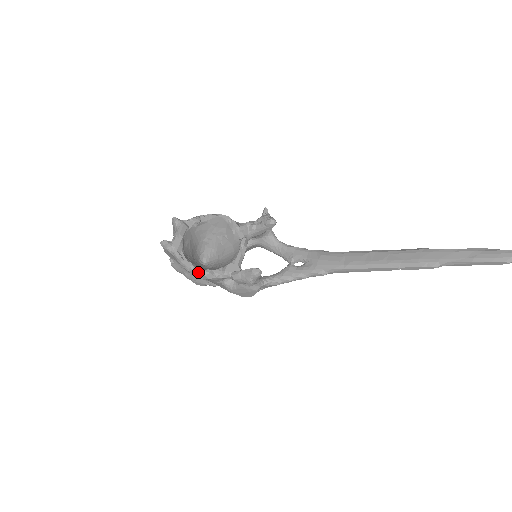
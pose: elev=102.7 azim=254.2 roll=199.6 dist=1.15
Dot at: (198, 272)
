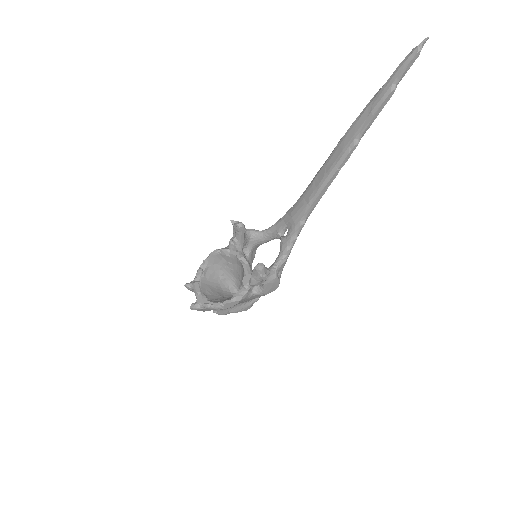
Dot at: (228, 304)
